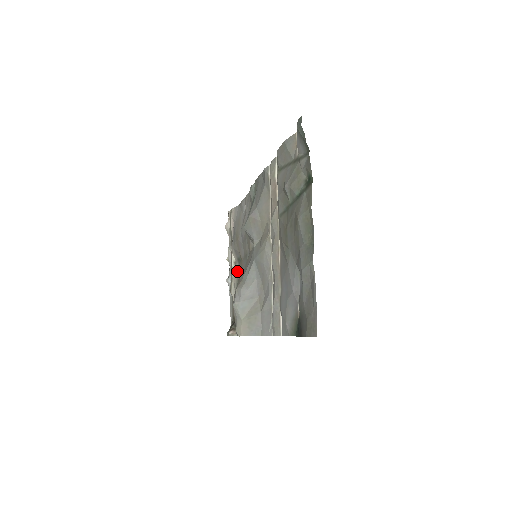
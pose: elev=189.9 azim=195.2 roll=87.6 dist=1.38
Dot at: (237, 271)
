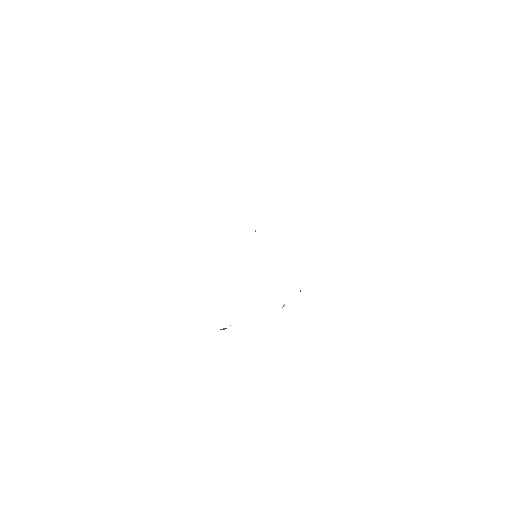
Dot at: occluded
